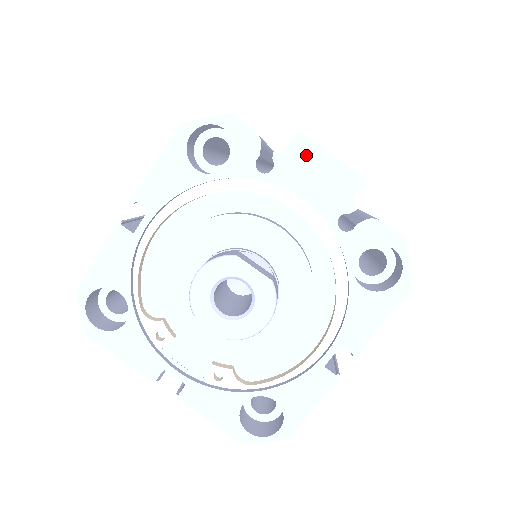
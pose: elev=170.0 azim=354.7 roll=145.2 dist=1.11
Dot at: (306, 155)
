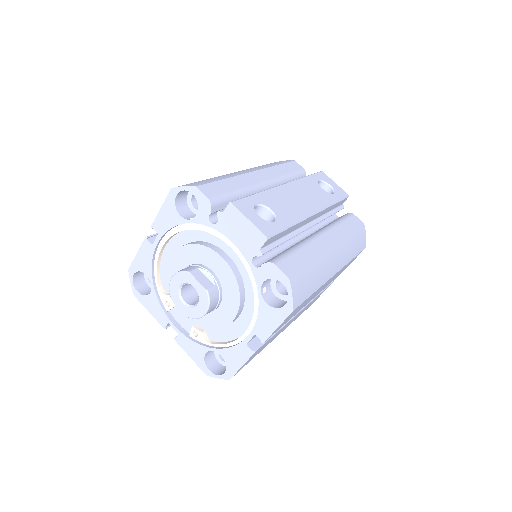
Dot at: (234, 217)
